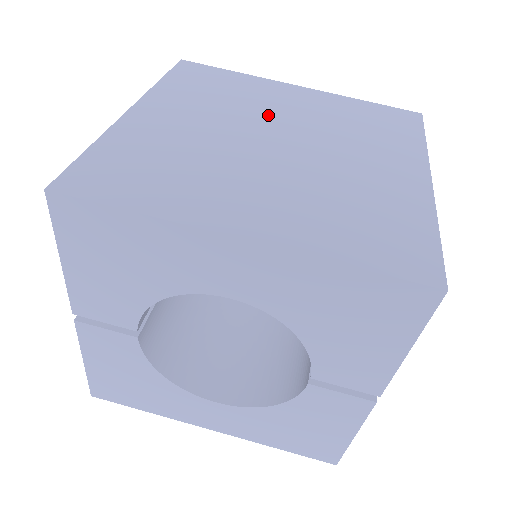
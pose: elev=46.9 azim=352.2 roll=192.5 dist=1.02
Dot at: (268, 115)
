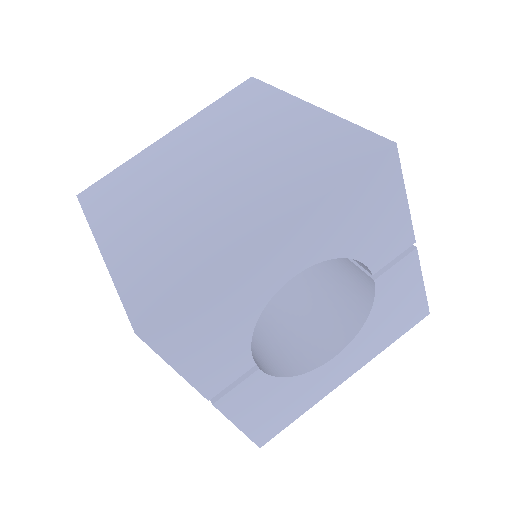
Dot at: (178, 167)
